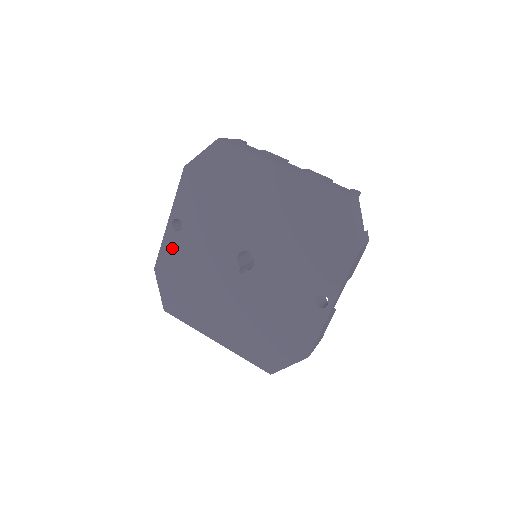
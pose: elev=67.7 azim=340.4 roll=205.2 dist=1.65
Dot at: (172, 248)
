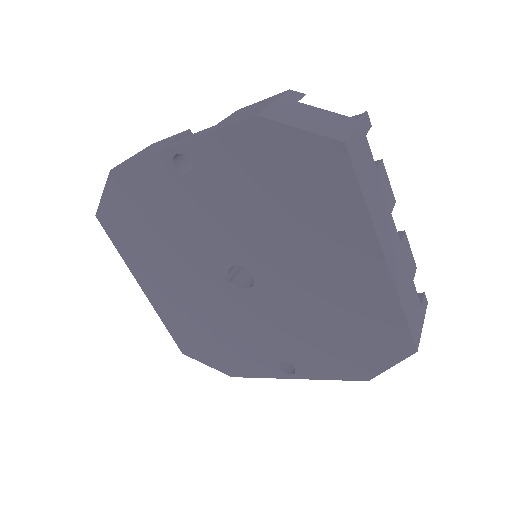
Dot at: (154, 177)
